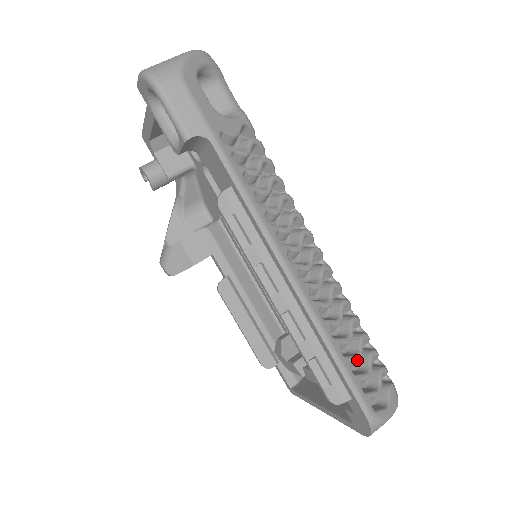
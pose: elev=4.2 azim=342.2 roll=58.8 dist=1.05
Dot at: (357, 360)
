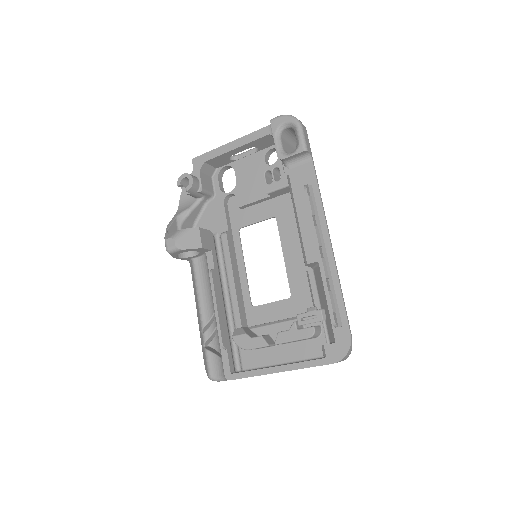
Dot at: occluded
